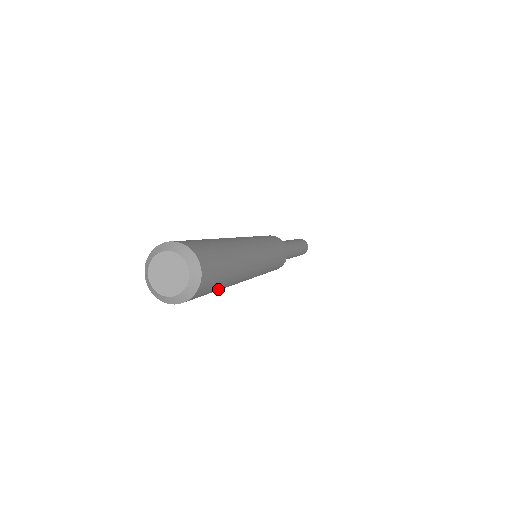
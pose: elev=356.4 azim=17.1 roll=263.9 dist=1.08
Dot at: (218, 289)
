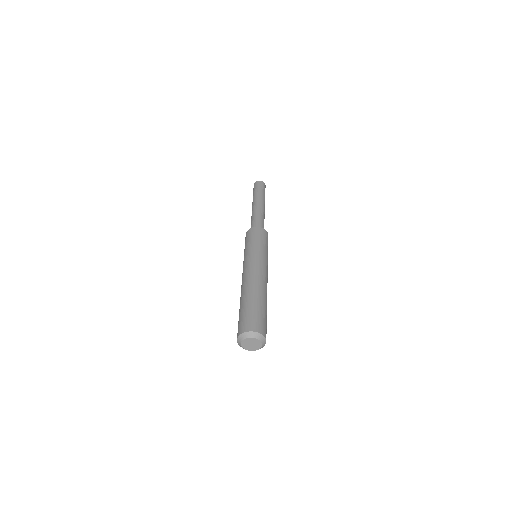
Dot at: occluded
